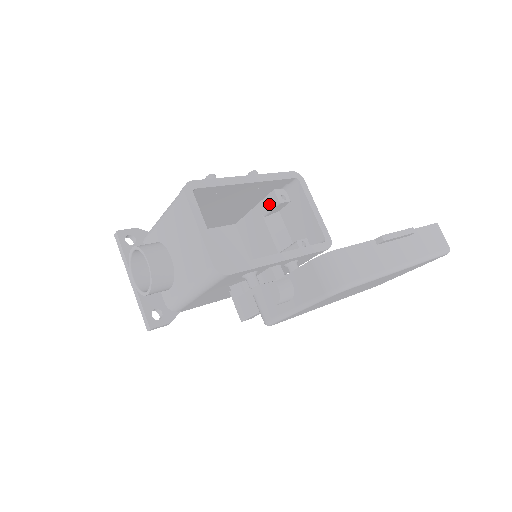
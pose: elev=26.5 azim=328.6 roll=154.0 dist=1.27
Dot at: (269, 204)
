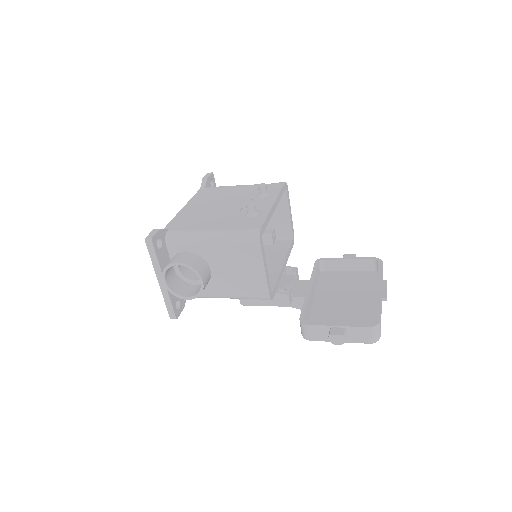
Dot at: occluded
